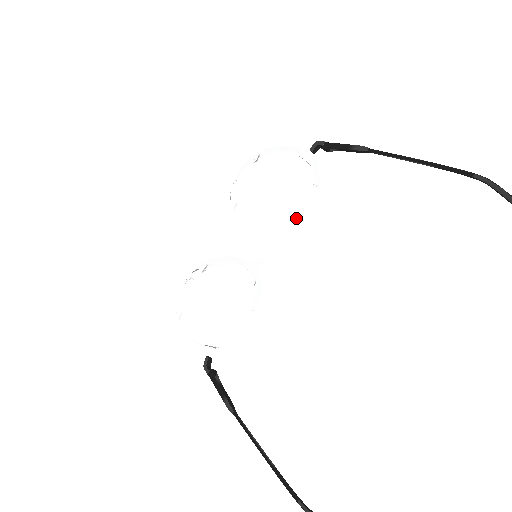
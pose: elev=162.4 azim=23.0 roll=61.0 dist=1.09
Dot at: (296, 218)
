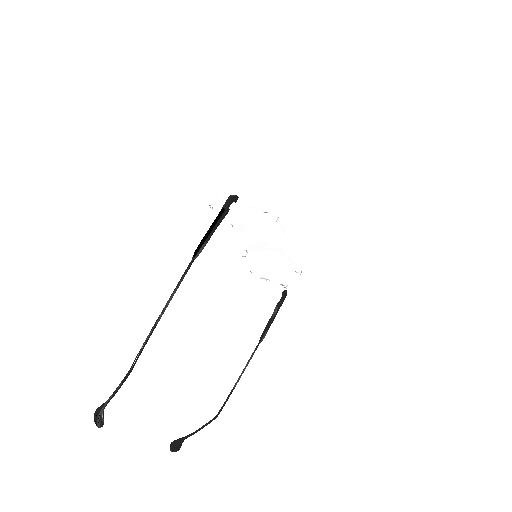
Dot at: occluded
